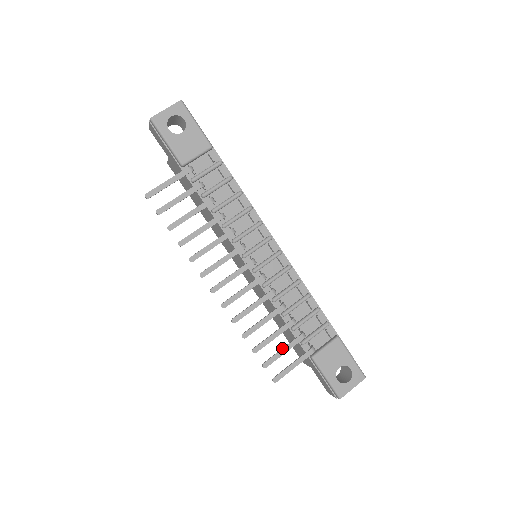
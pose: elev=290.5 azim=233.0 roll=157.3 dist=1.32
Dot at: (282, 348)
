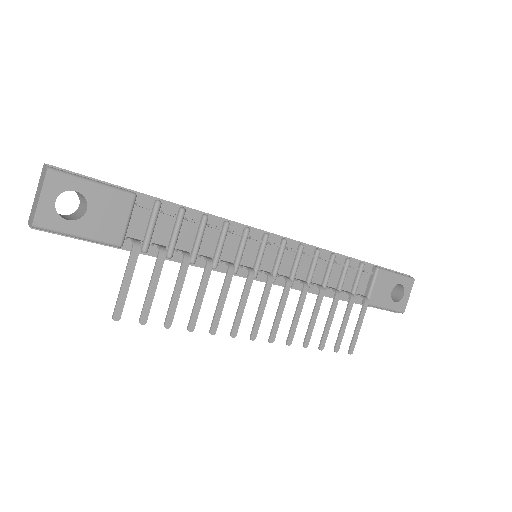
Dot at: (342, 324)
